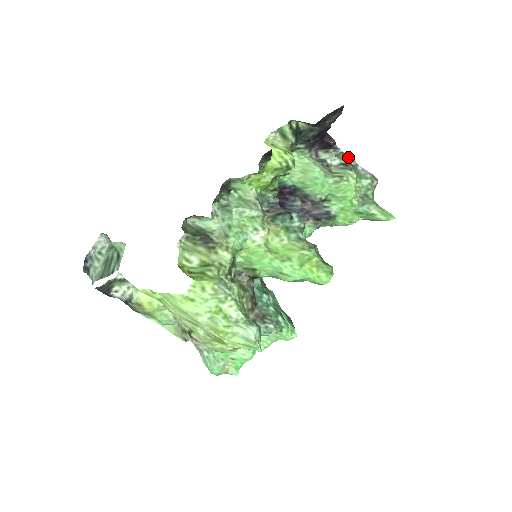
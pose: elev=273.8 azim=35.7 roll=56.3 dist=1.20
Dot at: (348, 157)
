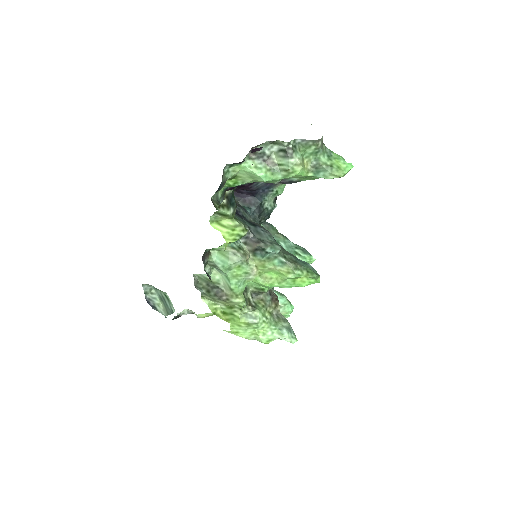
Dot at: (283, 143)
